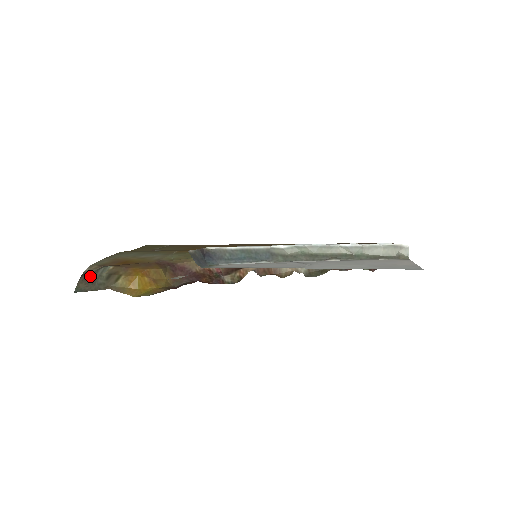
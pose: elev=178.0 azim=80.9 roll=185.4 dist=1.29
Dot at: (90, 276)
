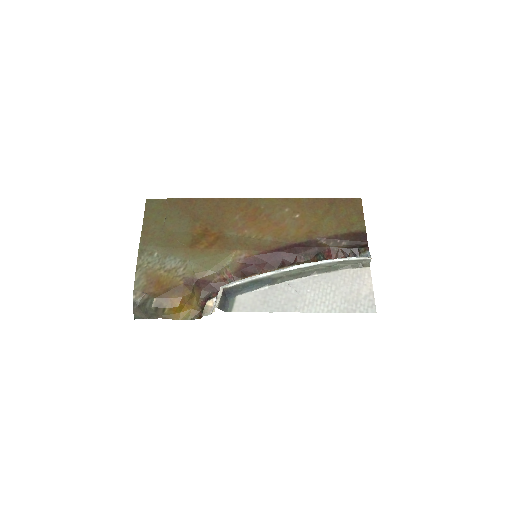
Dot at: (141, 307)
